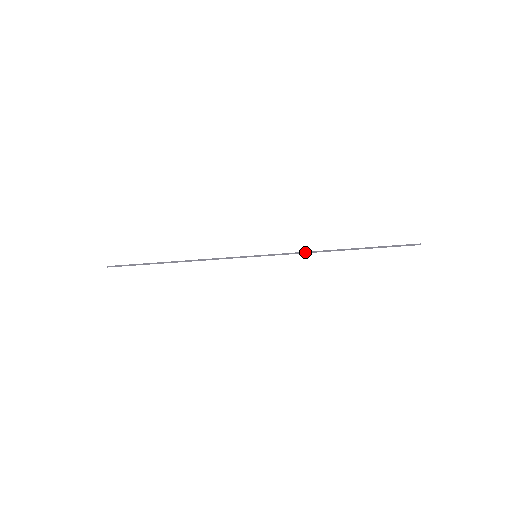
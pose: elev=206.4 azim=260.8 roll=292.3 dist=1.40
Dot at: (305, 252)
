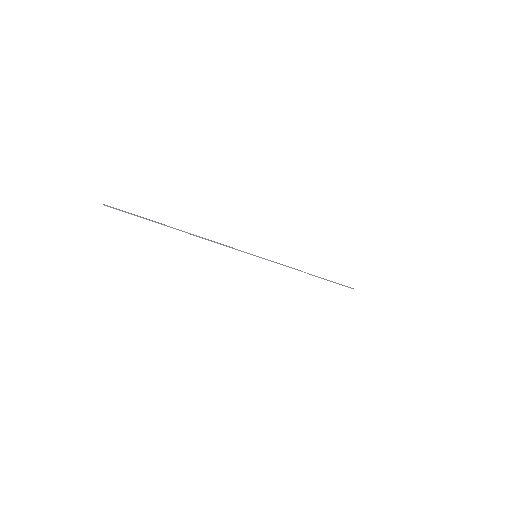
Dot at: occluded
